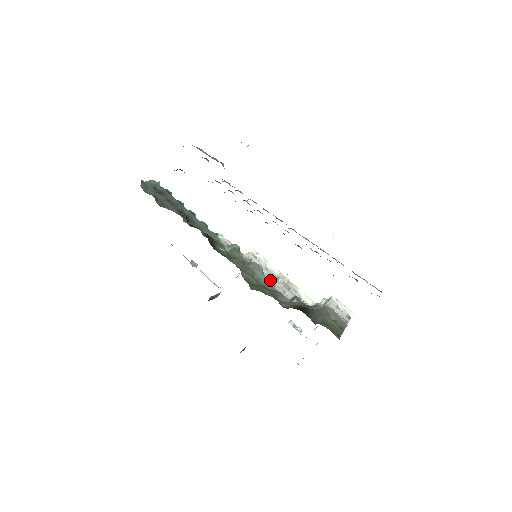
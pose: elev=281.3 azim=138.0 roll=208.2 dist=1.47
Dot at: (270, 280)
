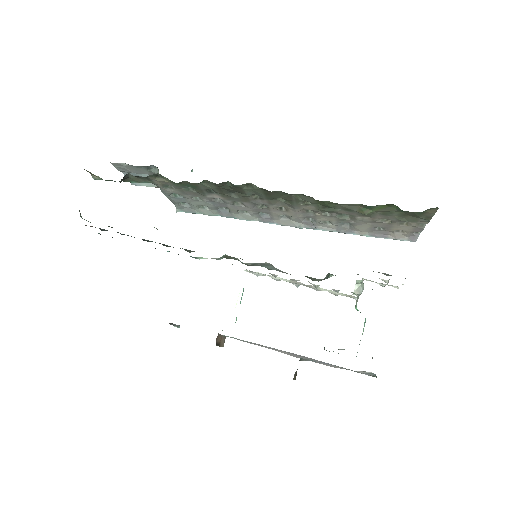
Dot at: occluded
